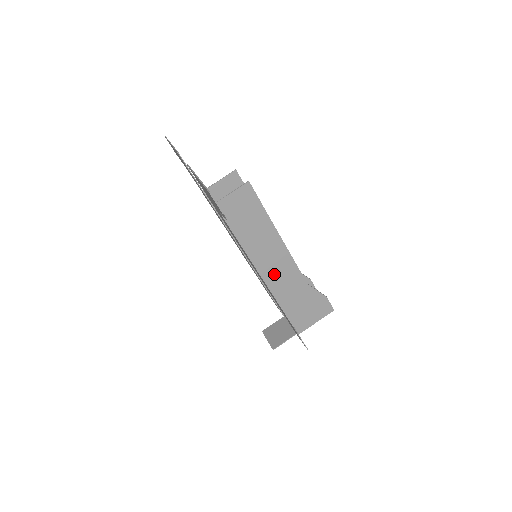
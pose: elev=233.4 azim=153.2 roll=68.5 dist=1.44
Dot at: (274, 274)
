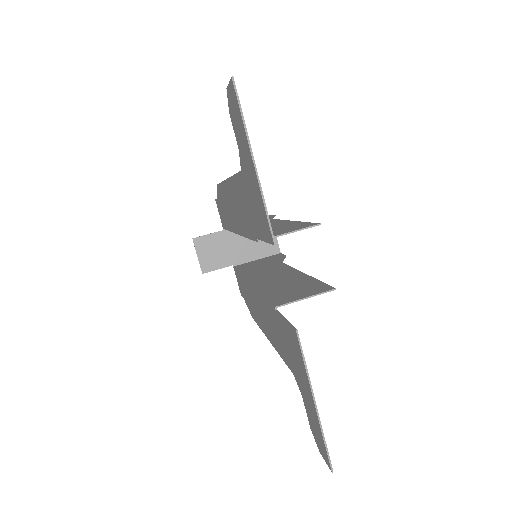
Dot at: (264, 276)
